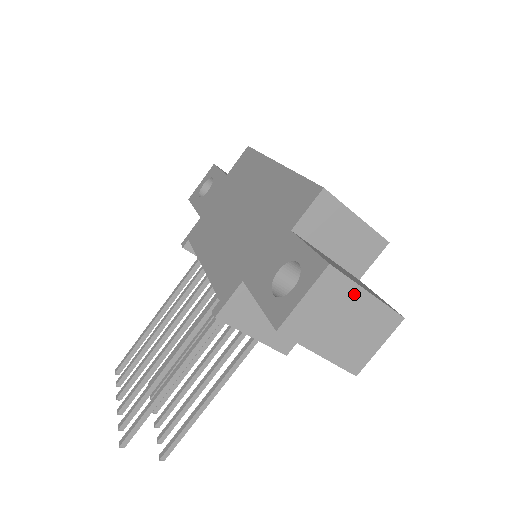
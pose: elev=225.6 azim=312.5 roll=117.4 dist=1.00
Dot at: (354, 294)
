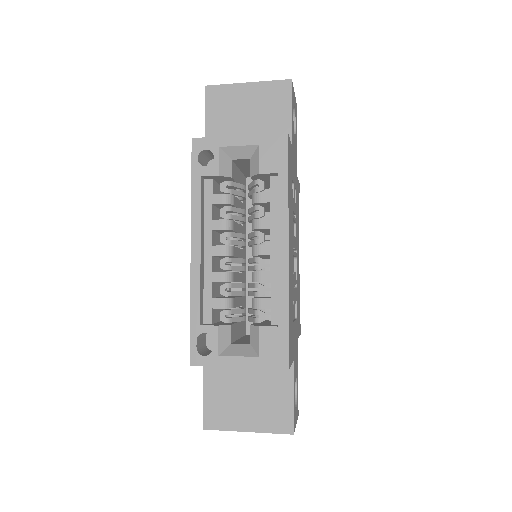
Dot at: (238, 429)
